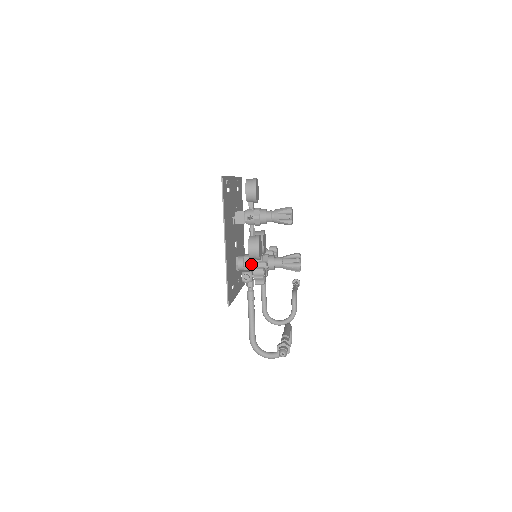
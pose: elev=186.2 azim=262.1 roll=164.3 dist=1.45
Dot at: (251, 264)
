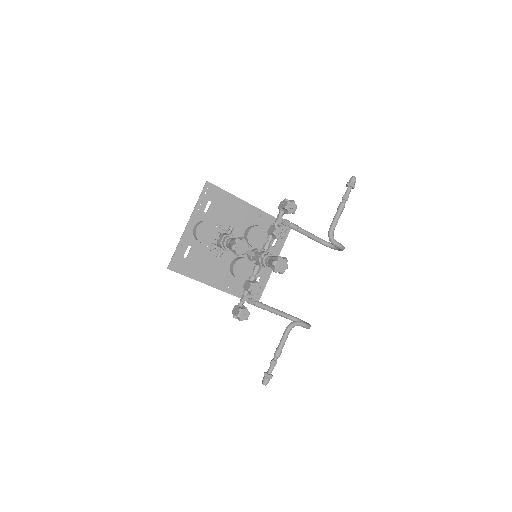
Dot at: (245, 285)
